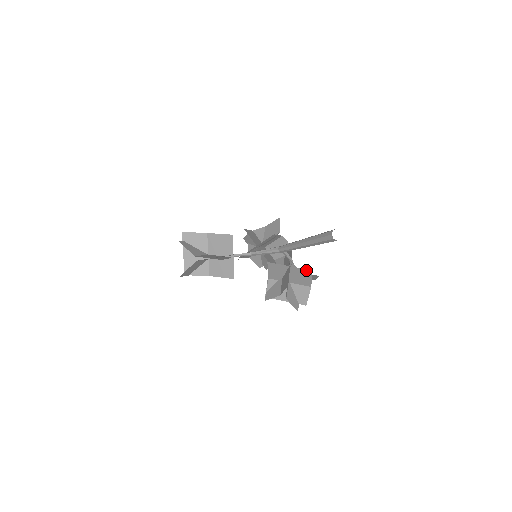
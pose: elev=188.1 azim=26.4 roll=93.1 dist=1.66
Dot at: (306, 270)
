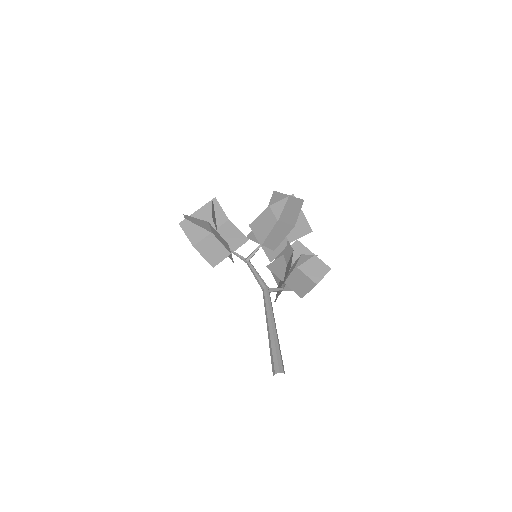
Dot at: (298, 294)
